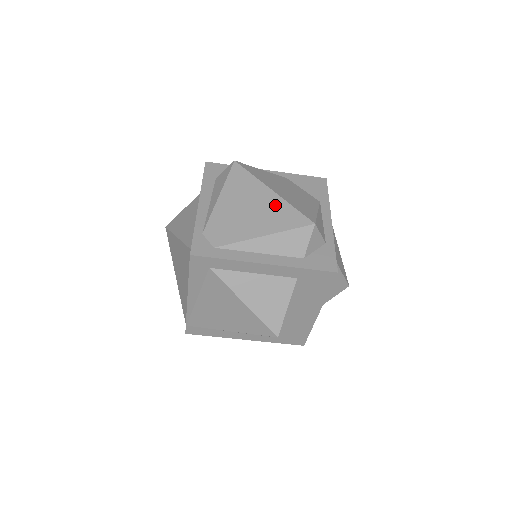
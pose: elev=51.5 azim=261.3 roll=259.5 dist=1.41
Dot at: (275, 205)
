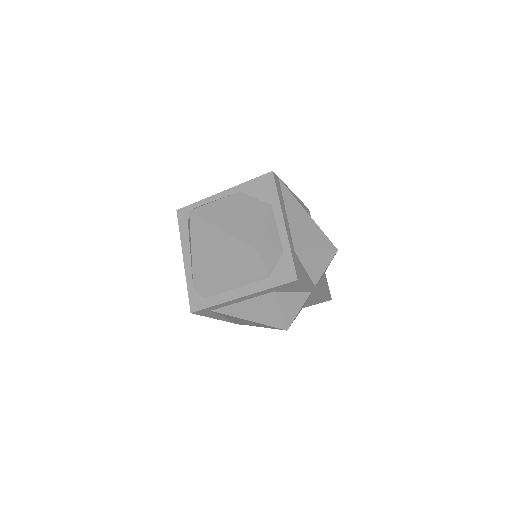
Dot at: (228, 245)
